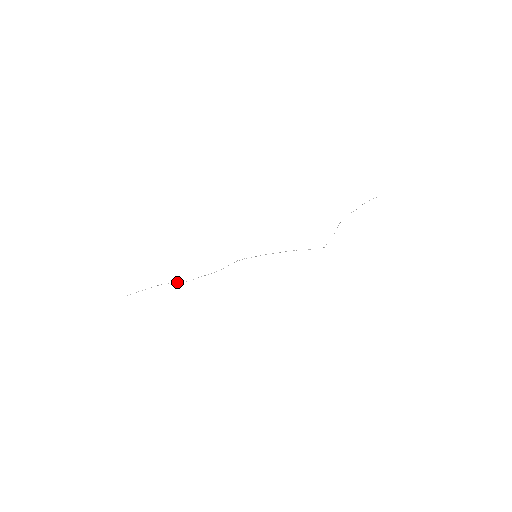
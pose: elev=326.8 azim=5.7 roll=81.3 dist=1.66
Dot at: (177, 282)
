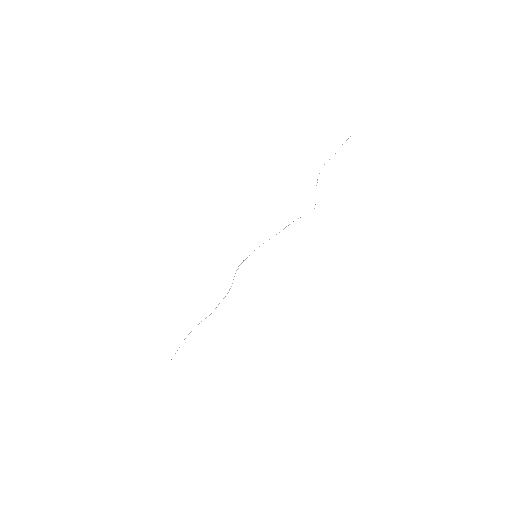
Dot at: occluded
